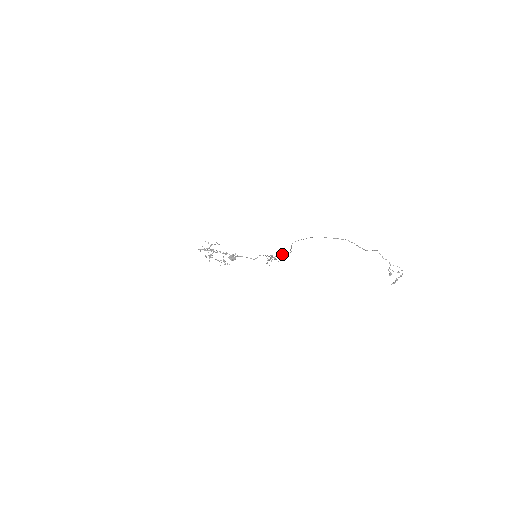
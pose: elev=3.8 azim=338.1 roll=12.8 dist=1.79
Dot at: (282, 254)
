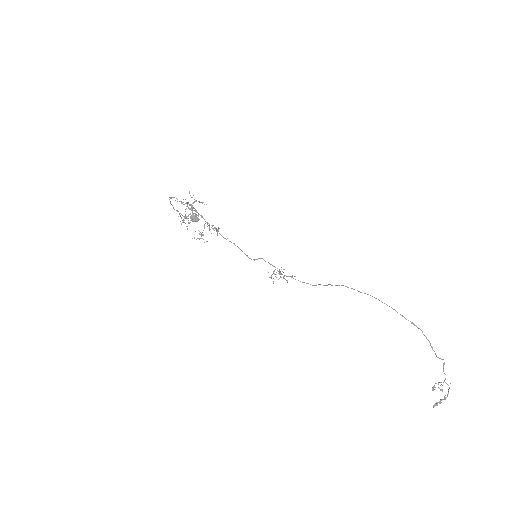
Dot at: occluded
